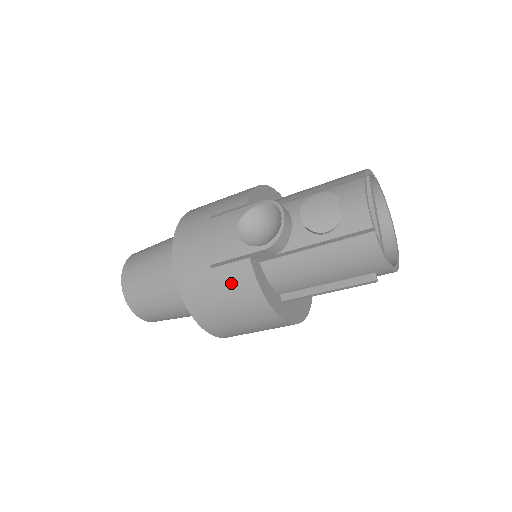
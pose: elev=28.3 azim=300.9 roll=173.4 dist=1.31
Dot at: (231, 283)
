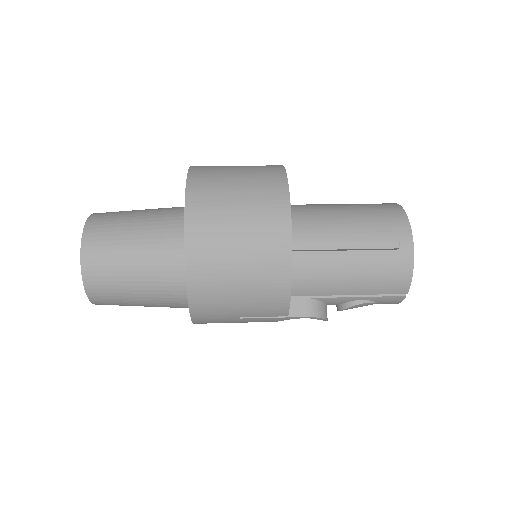
Dot at: occluded
